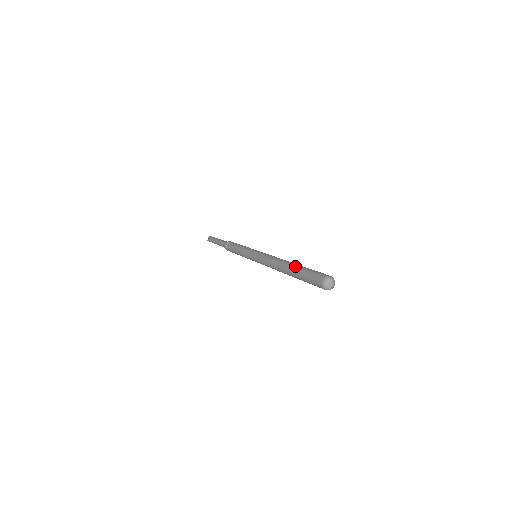
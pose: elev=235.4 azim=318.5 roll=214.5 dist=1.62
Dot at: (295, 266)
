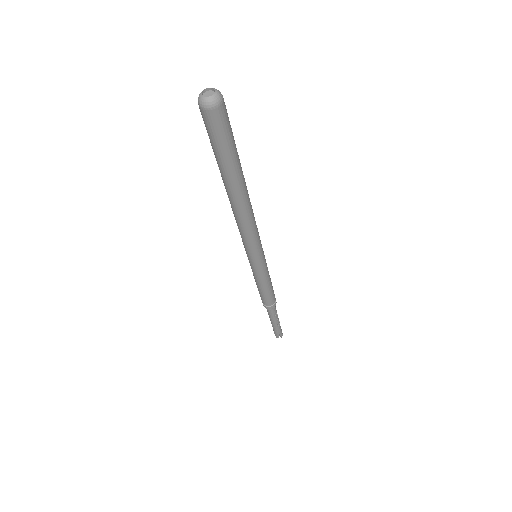
Dot at: occluded
